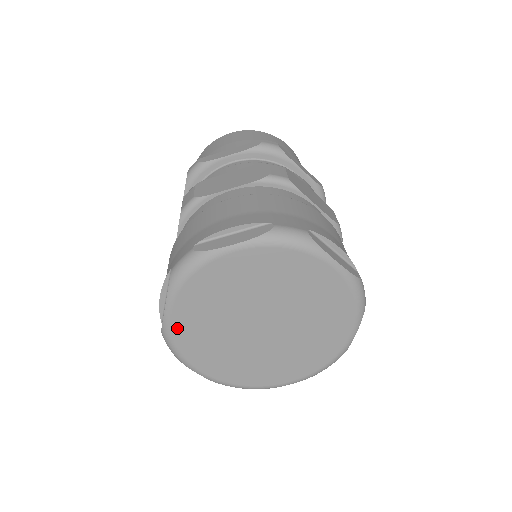
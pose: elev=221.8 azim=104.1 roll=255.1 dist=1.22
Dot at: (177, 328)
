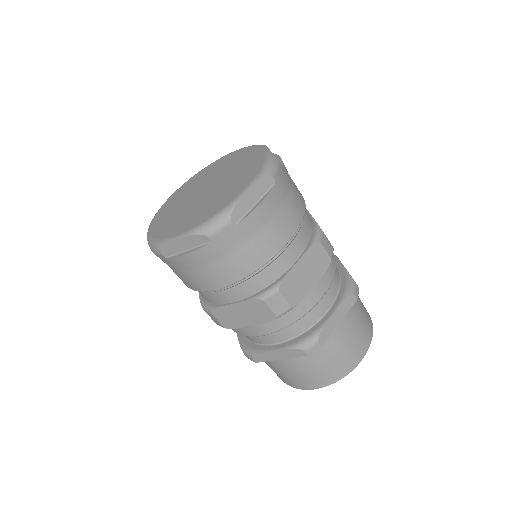
Dot at: (155, 232)
